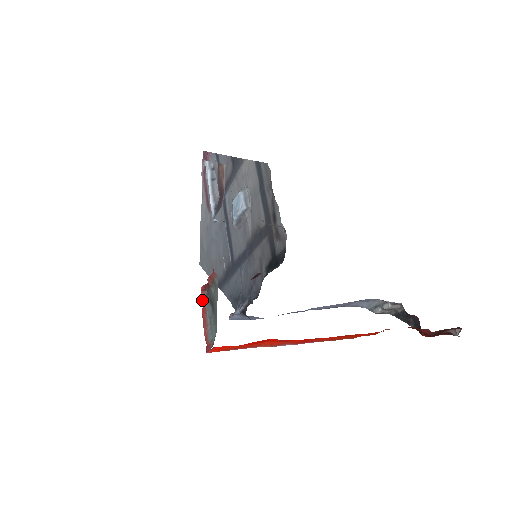
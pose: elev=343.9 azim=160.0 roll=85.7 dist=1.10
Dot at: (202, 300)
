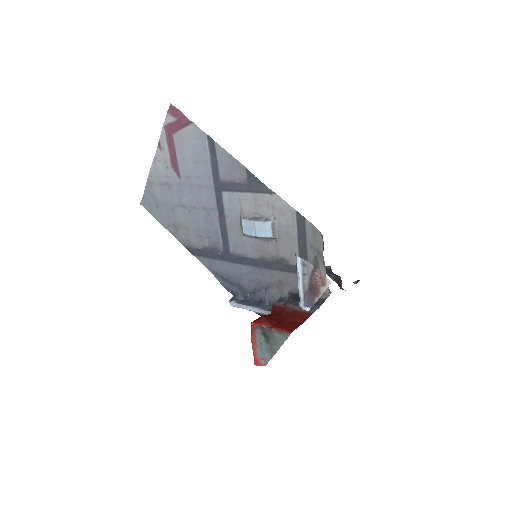
Dot at: (252, 330)
